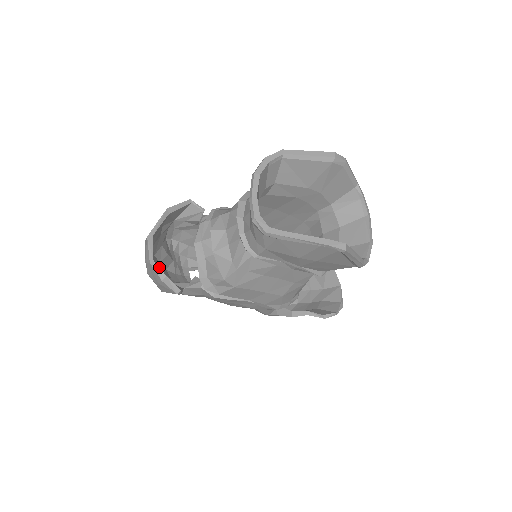
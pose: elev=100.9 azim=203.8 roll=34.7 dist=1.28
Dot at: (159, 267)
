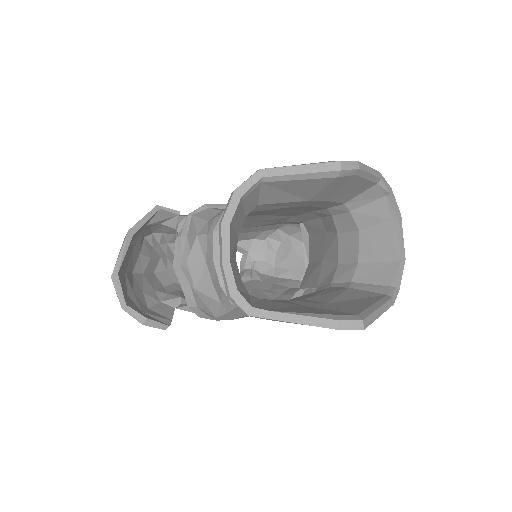
Dot at: (141, 286)
